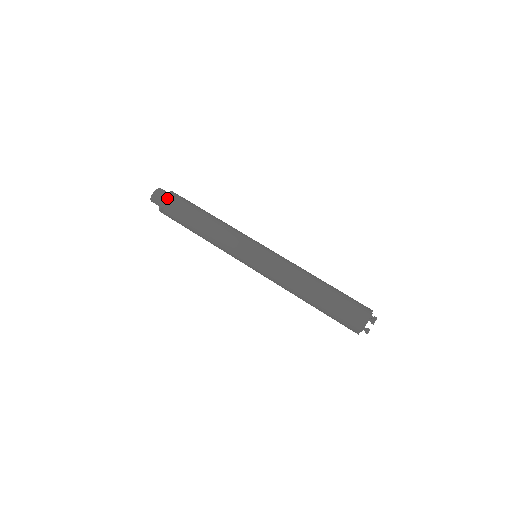
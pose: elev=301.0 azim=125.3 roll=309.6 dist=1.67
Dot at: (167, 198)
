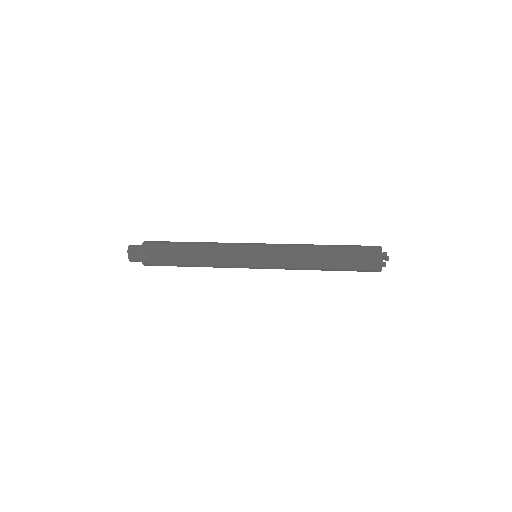
Dot at: occluded
